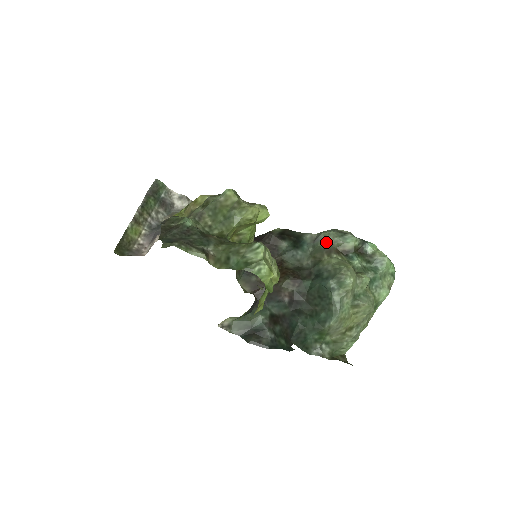
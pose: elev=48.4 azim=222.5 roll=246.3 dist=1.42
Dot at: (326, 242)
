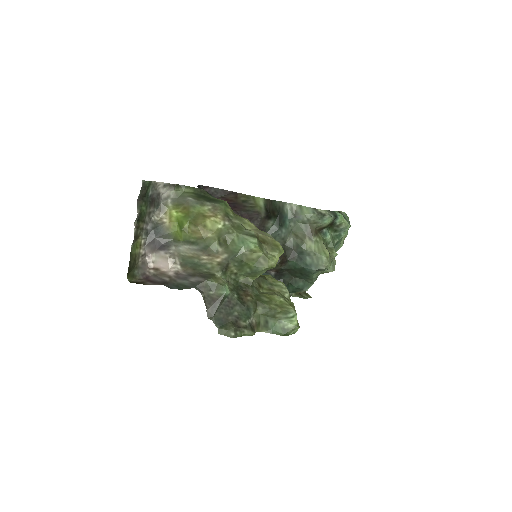
Dot at: (307, 223)
